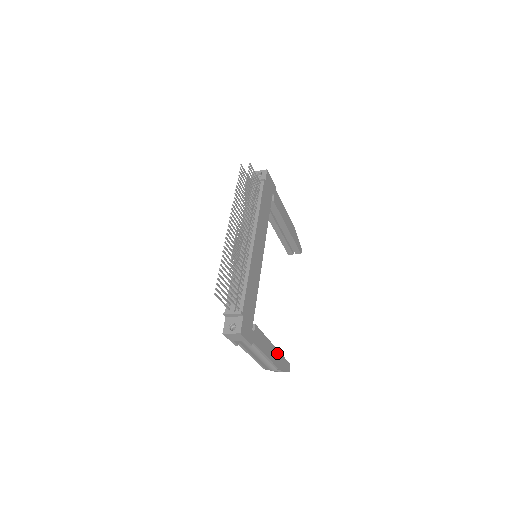
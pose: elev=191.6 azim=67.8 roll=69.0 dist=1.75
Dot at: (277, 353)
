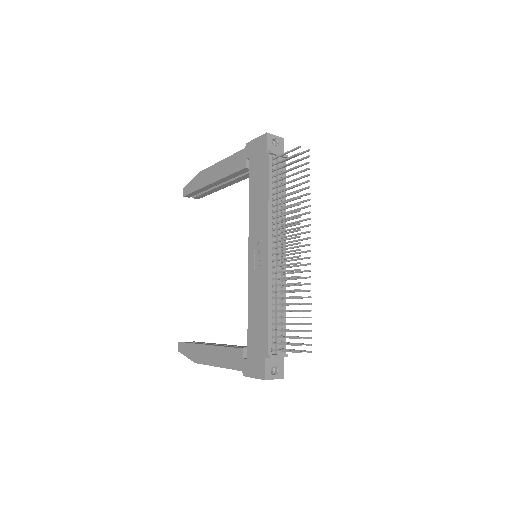
Dot at: occluded
